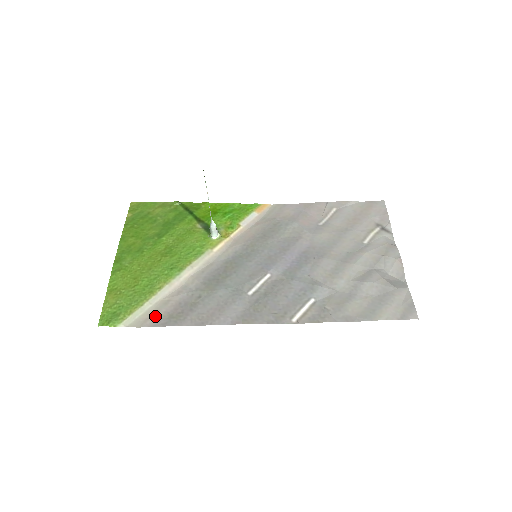
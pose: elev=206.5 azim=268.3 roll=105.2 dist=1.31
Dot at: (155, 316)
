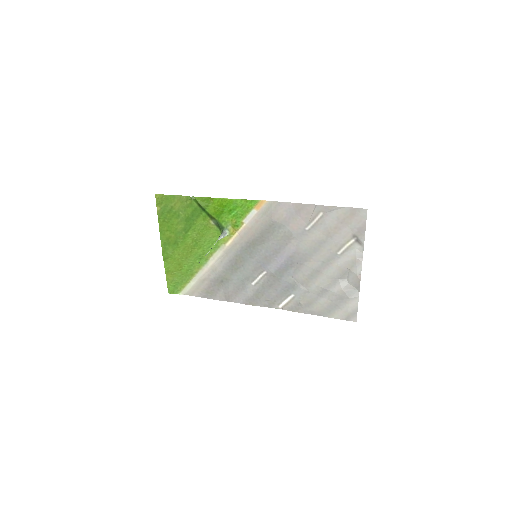
Dot at: (198, 290)
